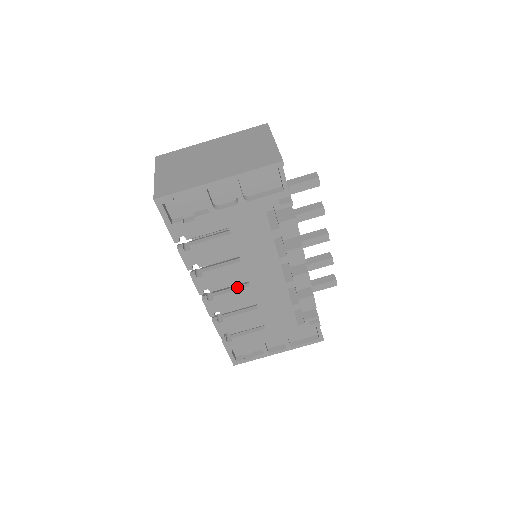
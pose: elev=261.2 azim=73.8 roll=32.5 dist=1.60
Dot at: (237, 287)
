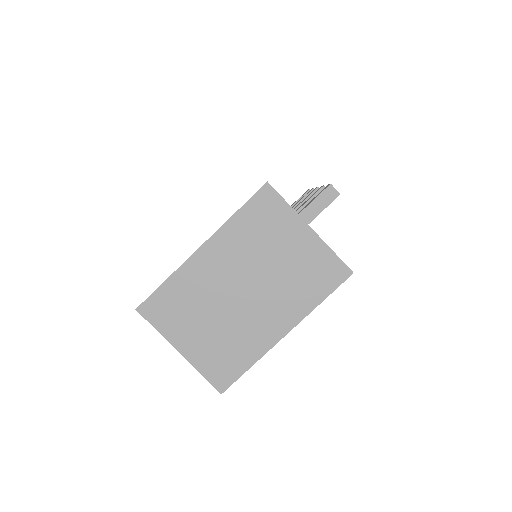
Dot at: occluded
